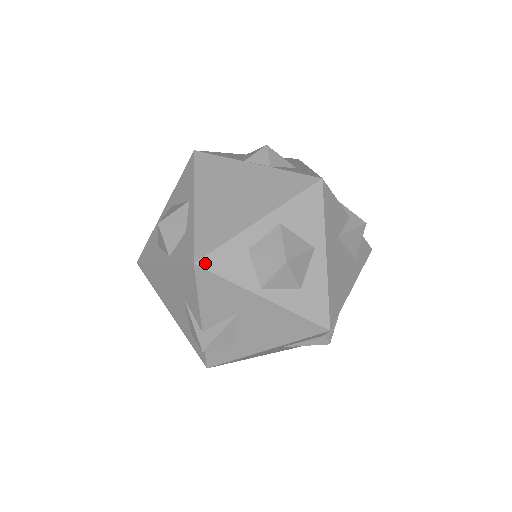
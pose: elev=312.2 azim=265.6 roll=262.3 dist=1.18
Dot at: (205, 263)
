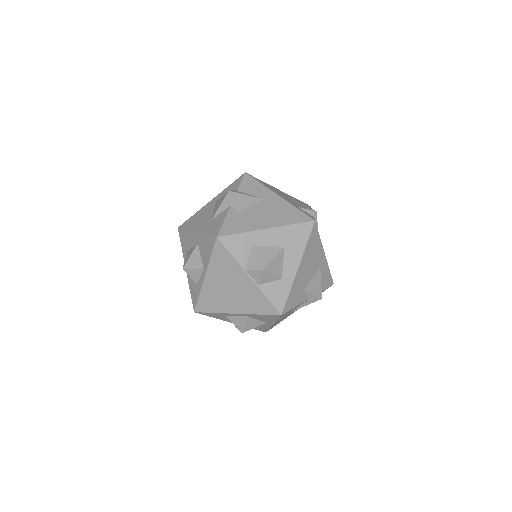
Dot at: (200, 313)
